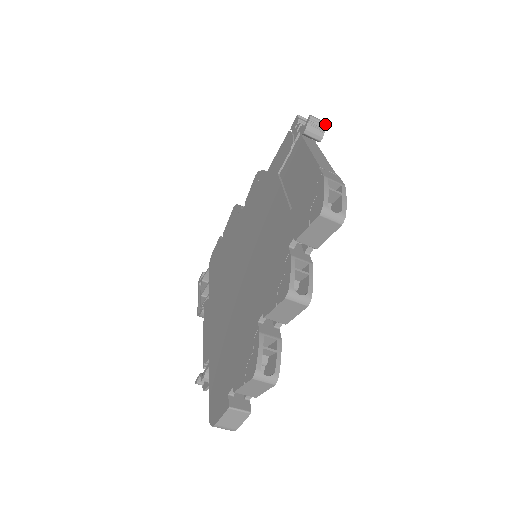
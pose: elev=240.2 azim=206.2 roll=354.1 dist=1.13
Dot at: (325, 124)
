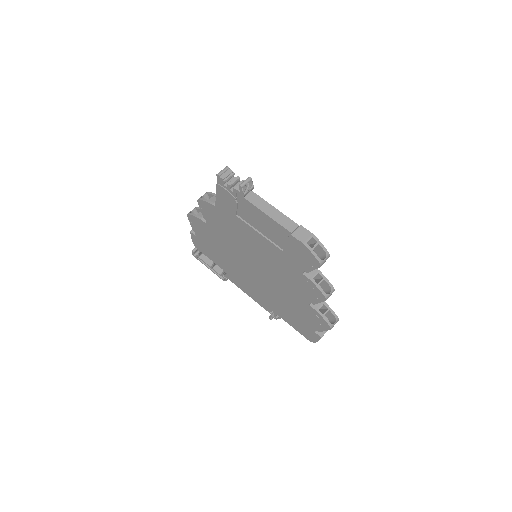
Dot at: (250, 180)
